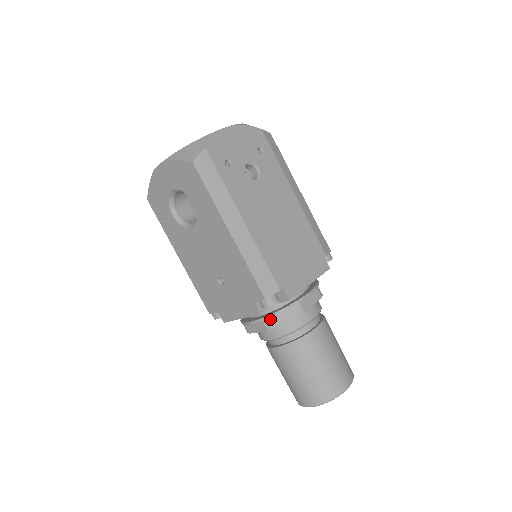
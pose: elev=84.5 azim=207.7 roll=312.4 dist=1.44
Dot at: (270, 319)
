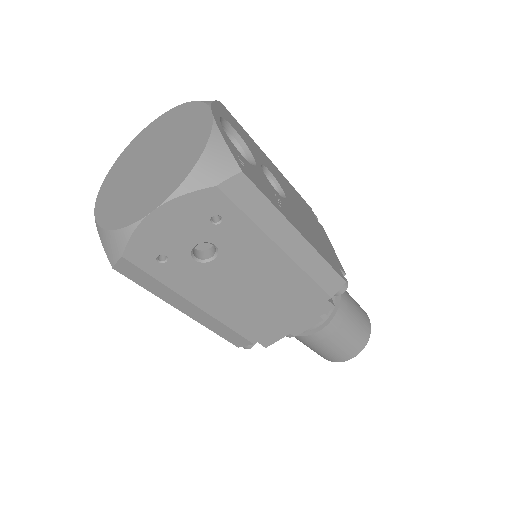
Dot at: occluded
